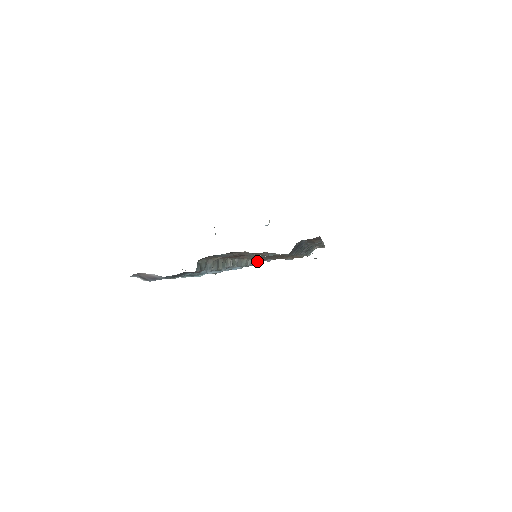
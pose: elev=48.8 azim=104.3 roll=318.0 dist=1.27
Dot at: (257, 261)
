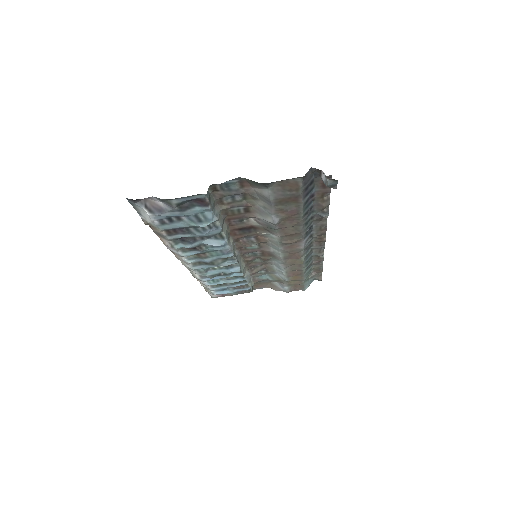
Dot at: (253, 284)
